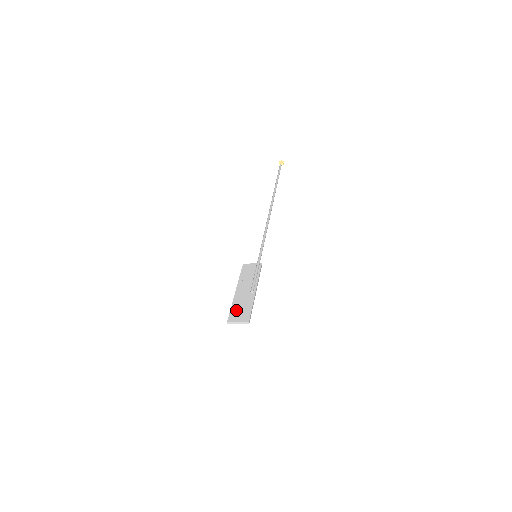
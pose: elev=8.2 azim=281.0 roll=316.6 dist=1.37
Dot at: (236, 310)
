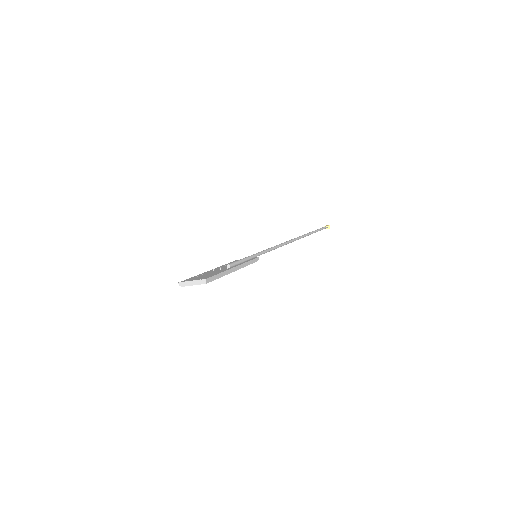
Dot at: (198, 276)
